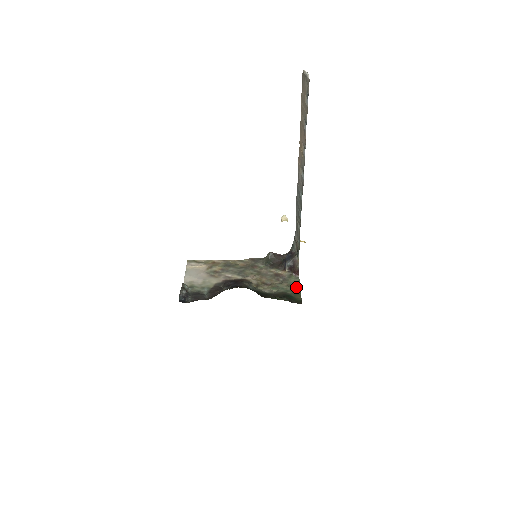
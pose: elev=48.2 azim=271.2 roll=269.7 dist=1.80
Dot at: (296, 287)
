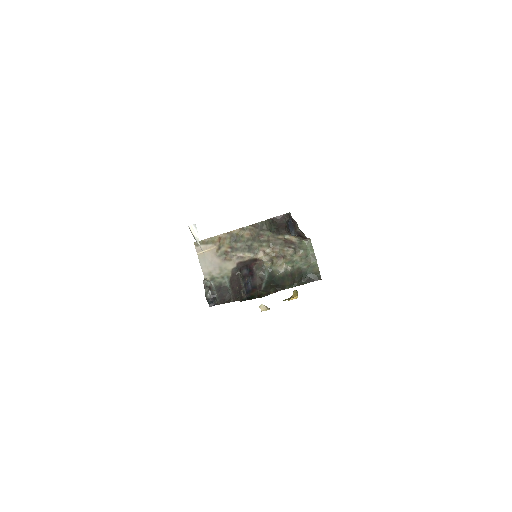
Dot at: (310, 256)
